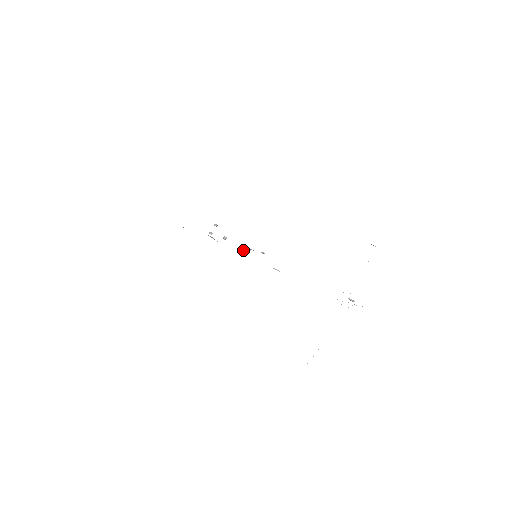
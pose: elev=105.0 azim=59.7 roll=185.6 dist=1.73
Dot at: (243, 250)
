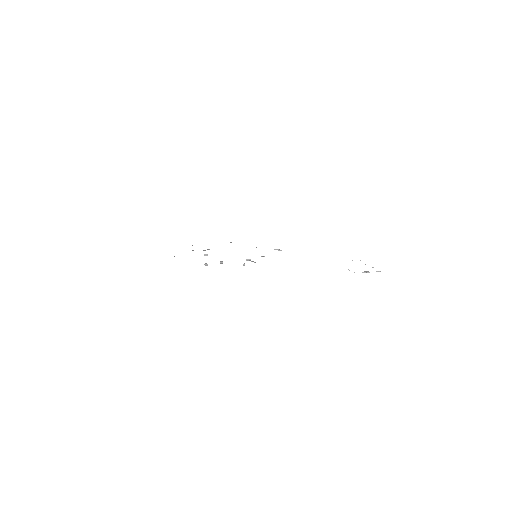
Dot at: (244, 264)
